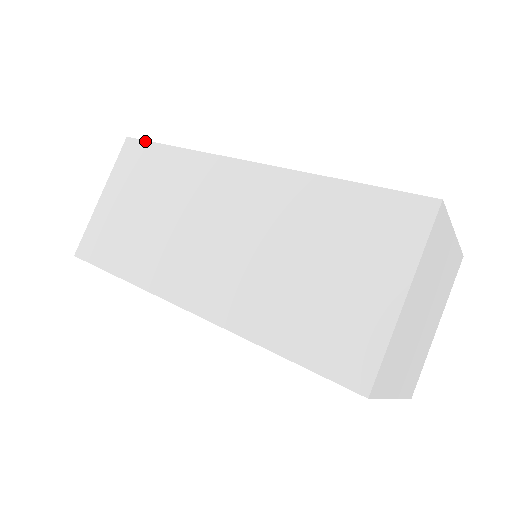
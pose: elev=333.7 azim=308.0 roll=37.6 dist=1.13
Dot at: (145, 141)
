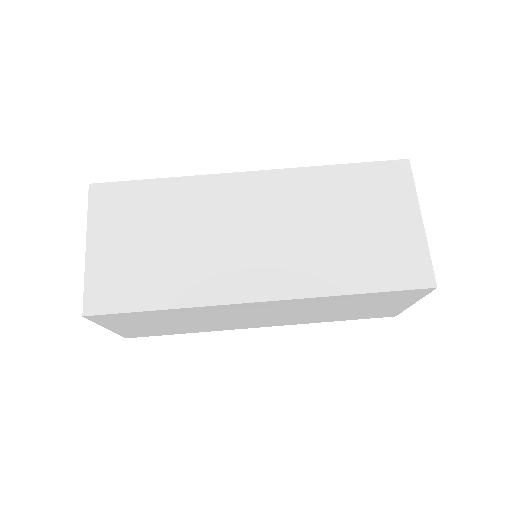
Dot at: (116, 314)
